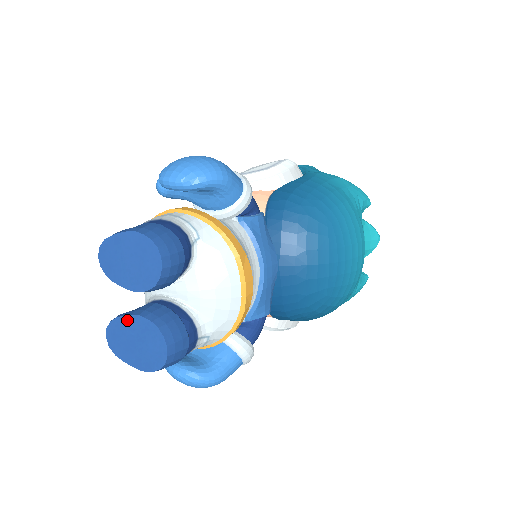
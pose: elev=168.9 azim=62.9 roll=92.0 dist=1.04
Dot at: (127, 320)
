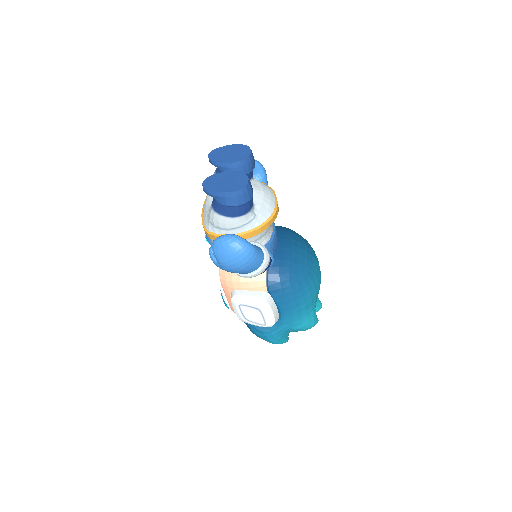
Dot at: (222, 174)
